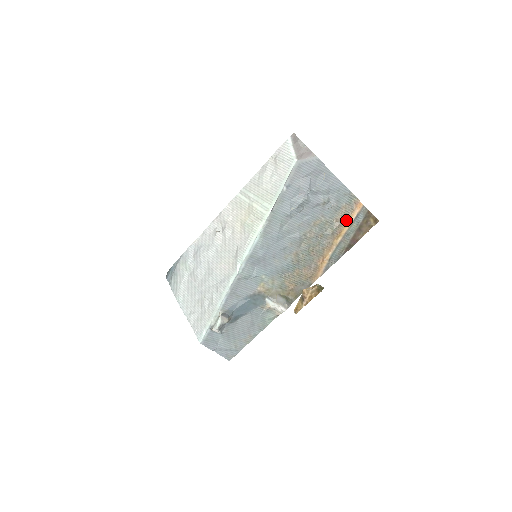
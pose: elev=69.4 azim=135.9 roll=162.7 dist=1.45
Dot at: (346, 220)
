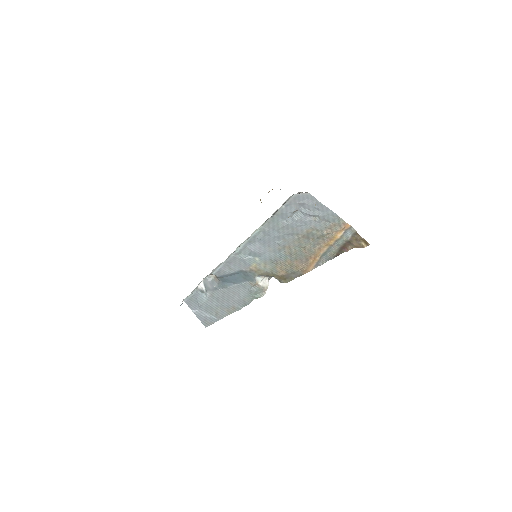
Dot at: (335, 233)
